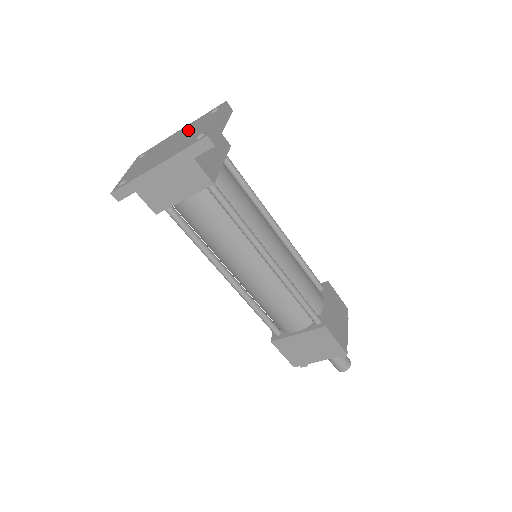
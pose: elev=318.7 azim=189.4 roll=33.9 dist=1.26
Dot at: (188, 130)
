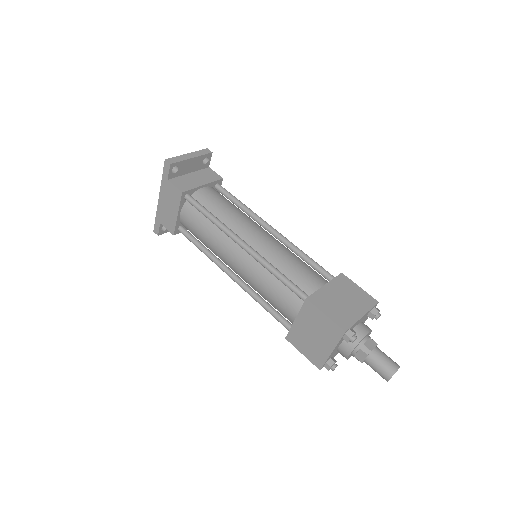
Dot at: occluded
